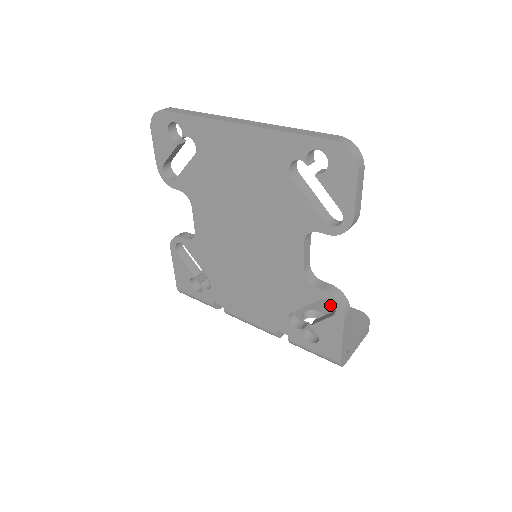
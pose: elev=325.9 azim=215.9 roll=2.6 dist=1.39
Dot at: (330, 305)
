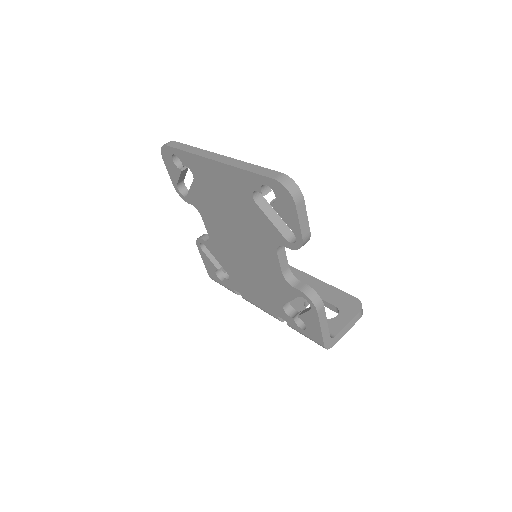
Dot at: (331, 292)
